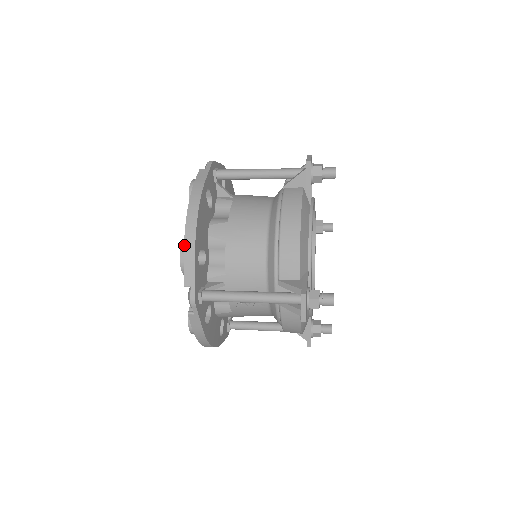
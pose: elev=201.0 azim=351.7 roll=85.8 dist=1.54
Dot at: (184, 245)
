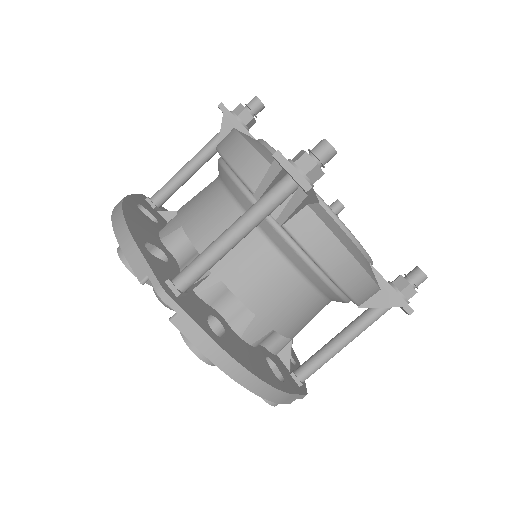
Dot at: (270, 401)
